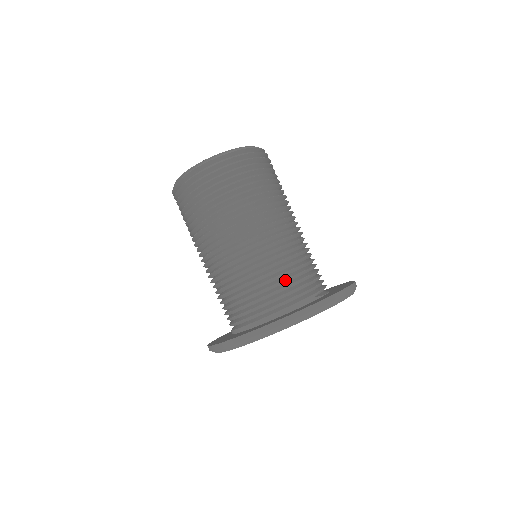
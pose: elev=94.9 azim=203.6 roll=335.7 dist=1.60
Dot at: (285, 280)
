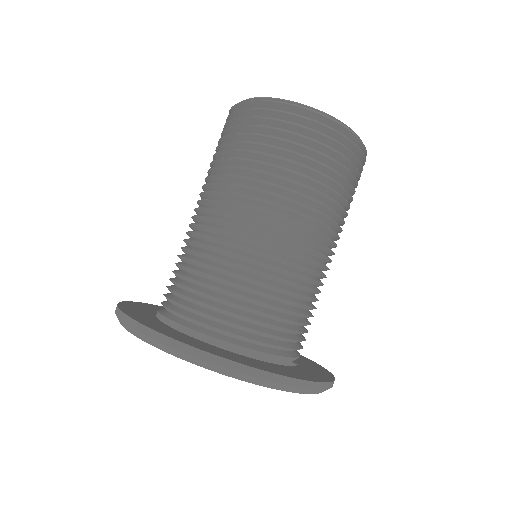
Dot at: (285, 319)
